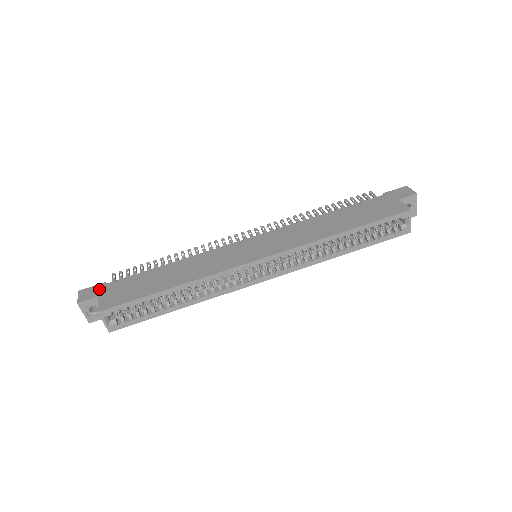
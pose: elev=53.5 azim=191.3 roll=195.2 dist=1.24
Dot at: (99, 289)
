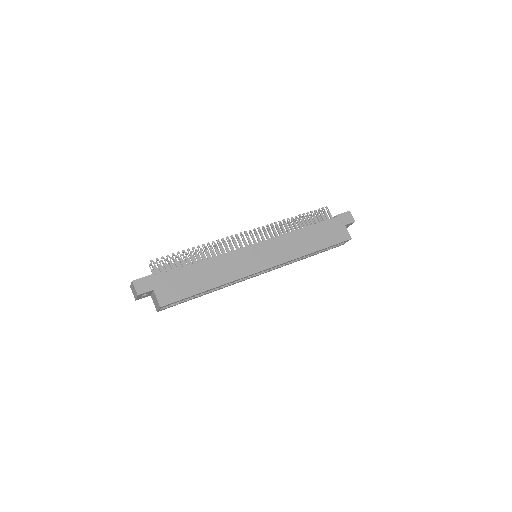
Dot at: (151, 282)
